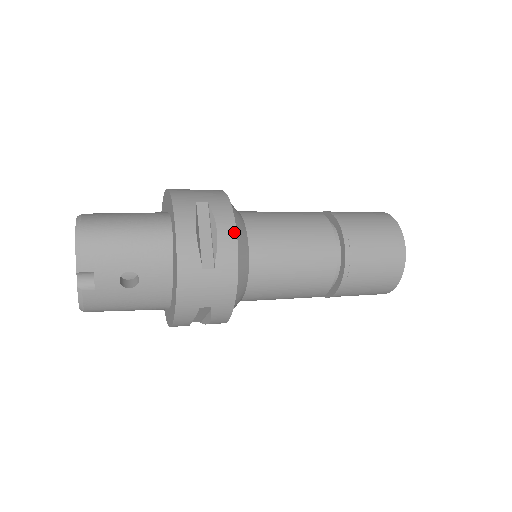
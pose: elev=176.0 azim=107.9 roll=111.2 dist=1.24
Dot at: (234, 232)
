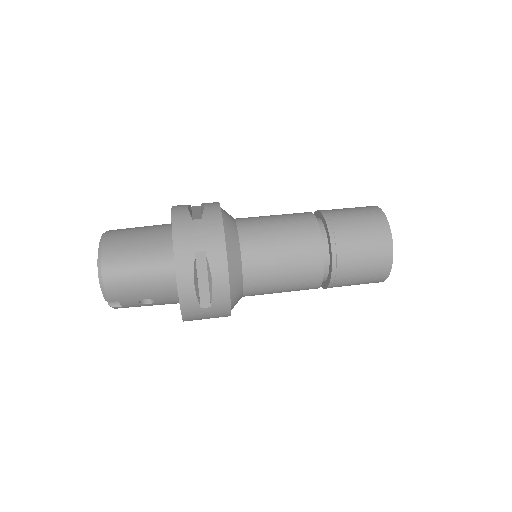
Dot at: (227, 282)
